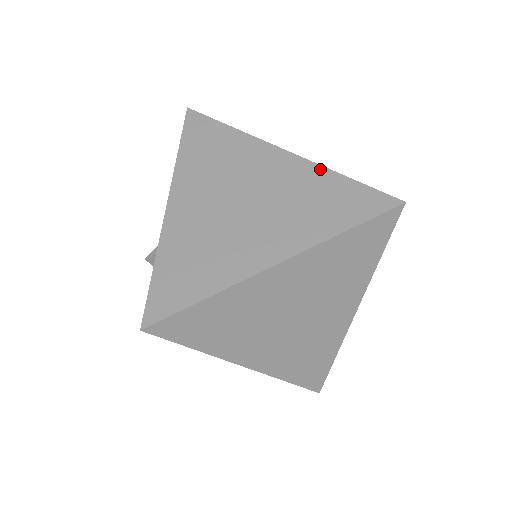
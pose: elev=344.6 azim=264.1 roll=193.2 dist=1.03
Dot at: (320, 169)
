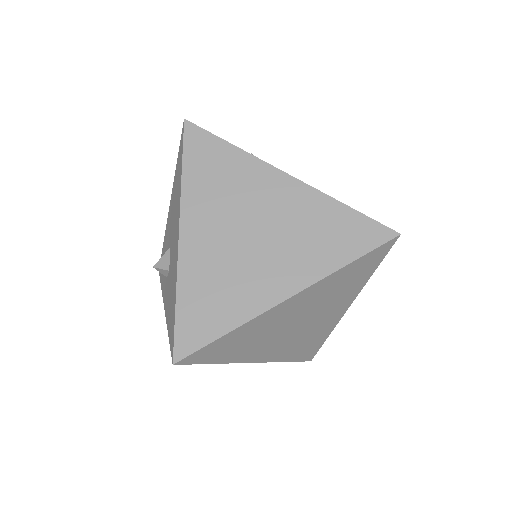
Dot at: (323, 197)
